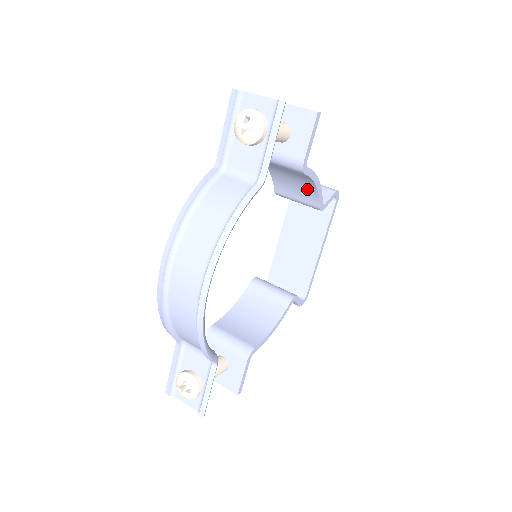
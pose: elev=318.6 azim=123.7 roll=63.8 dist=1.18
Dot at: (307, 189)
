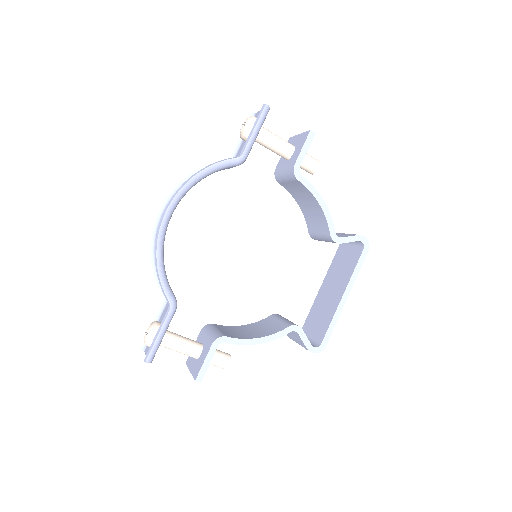
Dot at: (319, 215)
